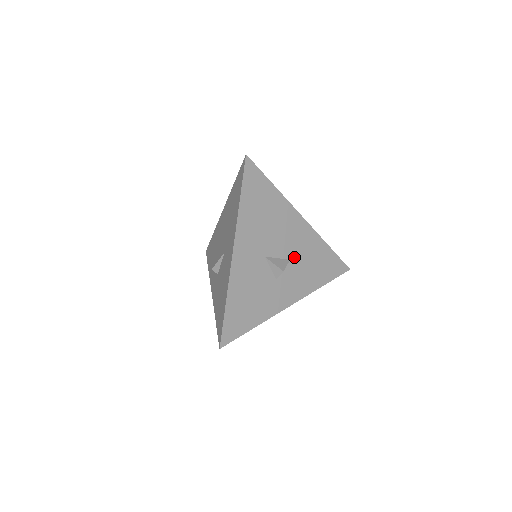
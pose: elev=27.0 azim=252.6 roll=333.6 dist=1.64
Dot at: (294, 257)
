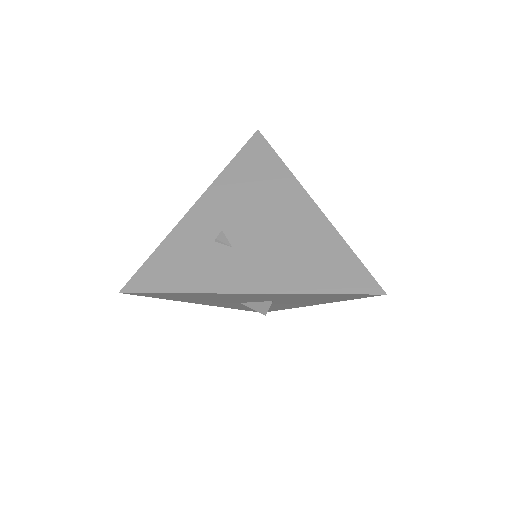
Dot at: (276, 300)
